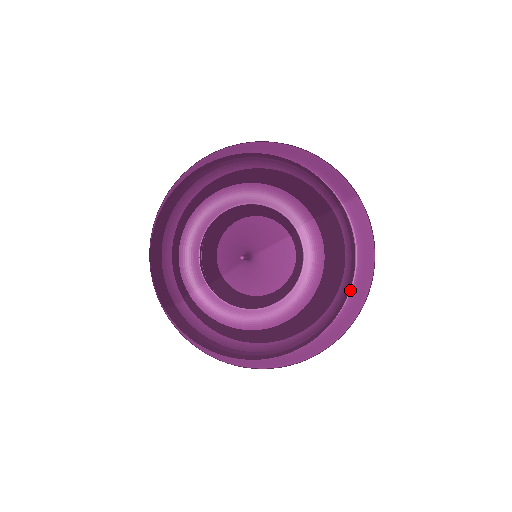
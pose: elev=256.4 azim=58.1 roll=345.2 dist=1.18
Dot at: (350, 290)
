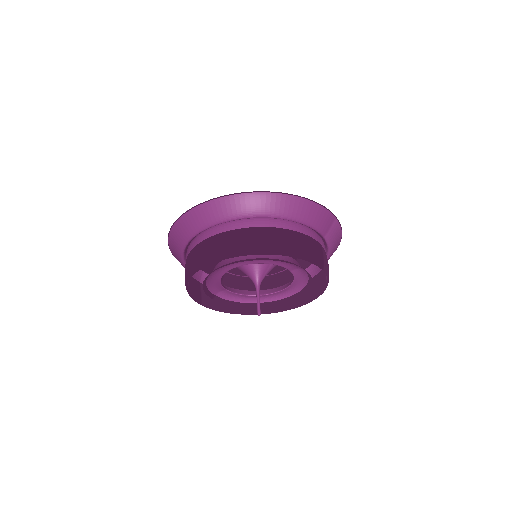
Dot at: occluded
